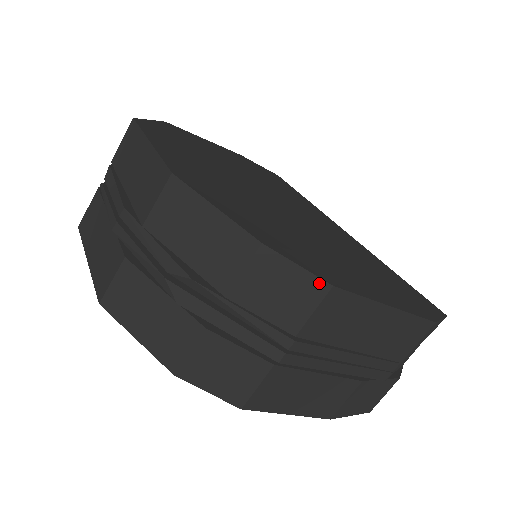
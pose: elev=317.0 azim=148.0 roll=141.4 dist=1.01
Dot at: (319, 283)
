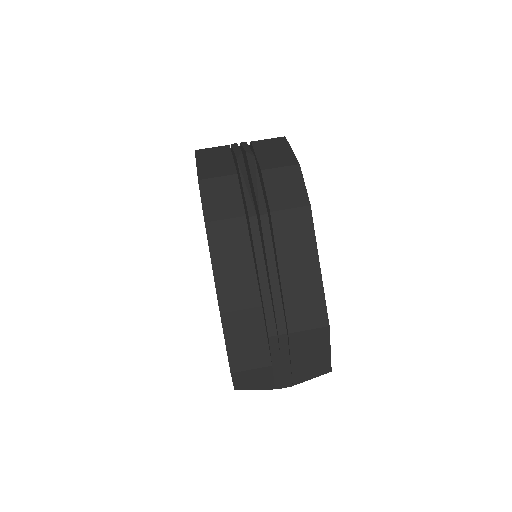
Dot at: (306, 199)
